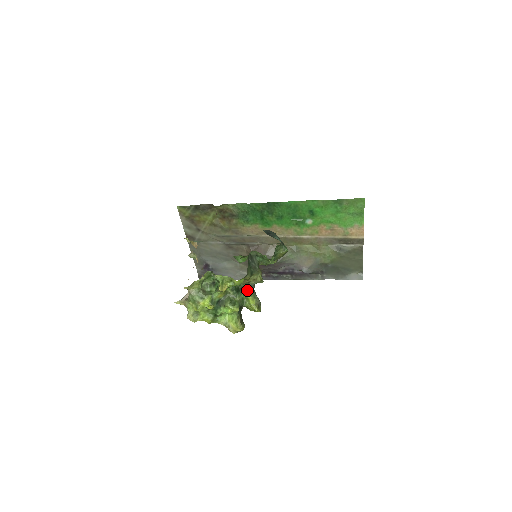
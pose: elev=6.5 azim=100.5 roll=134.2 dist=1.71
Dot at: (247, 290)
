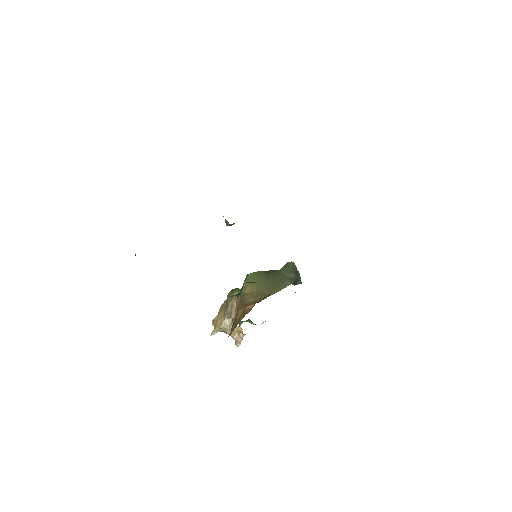
Dot at: occluded
